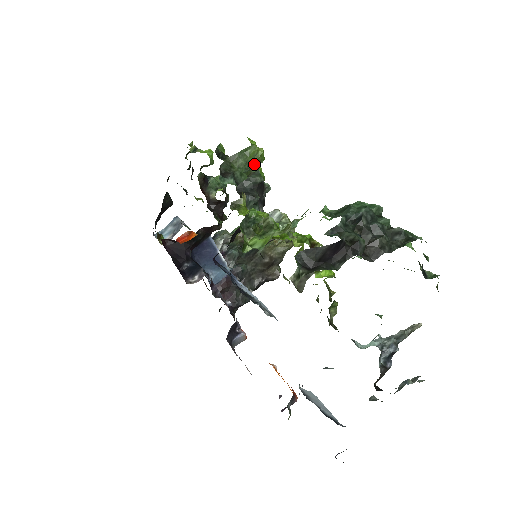
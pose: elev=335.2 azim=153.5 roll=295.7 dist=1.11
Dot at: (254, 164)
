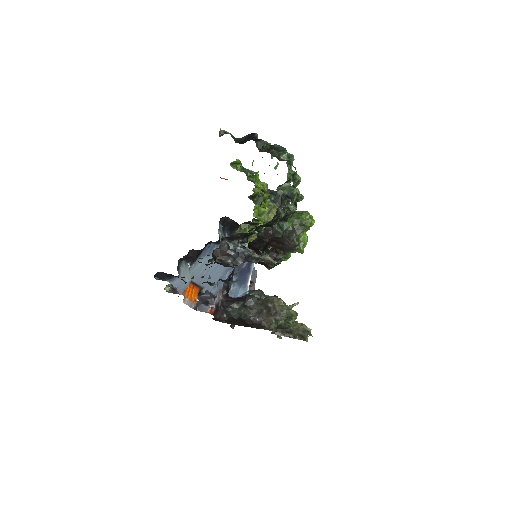
Dot at: (301, 221)
